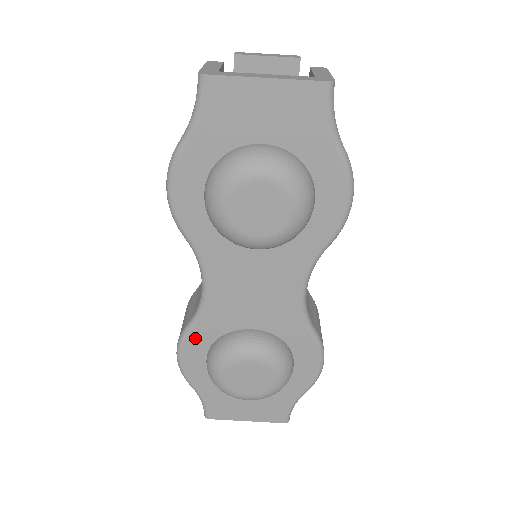
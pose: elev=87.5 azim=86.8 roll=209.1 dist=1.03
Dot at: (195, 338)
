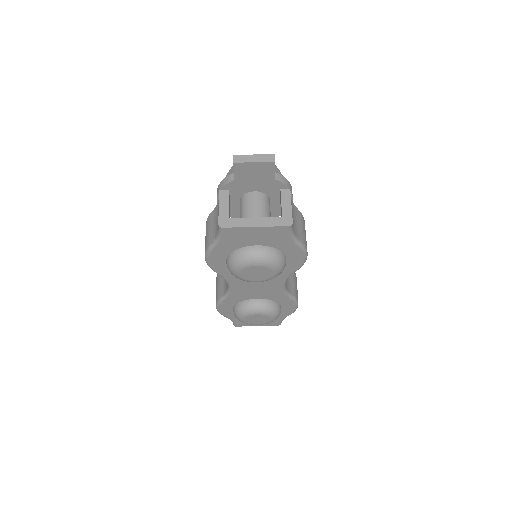
Dot at: (226, 303)
